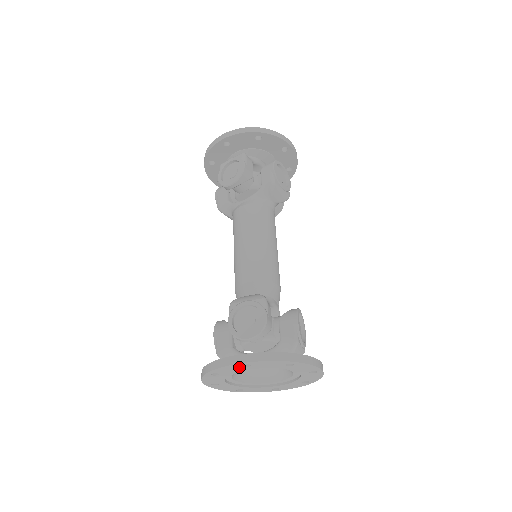
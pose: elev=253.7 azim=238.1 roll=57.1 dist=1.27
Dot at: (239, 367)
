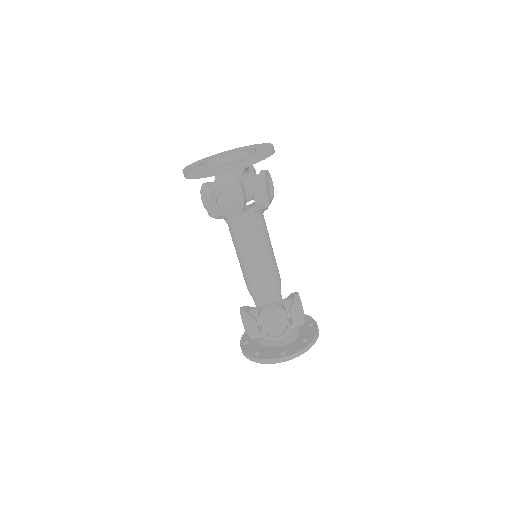
Dot at: occluded
